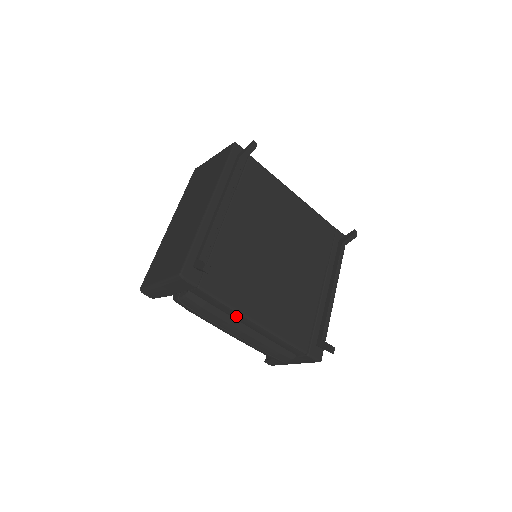
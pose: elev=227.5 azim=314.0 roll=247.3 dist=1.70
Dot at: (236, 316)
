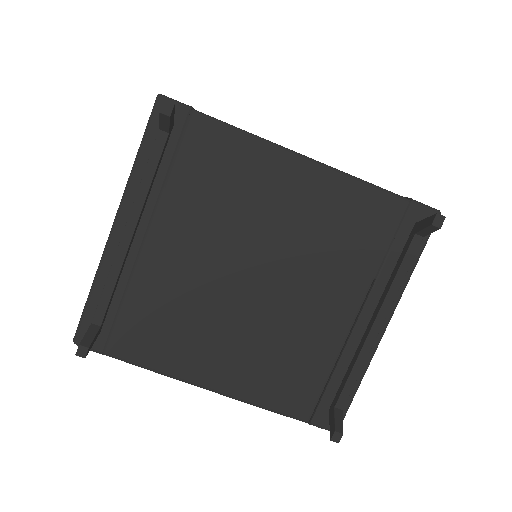
Dot at: occluded
